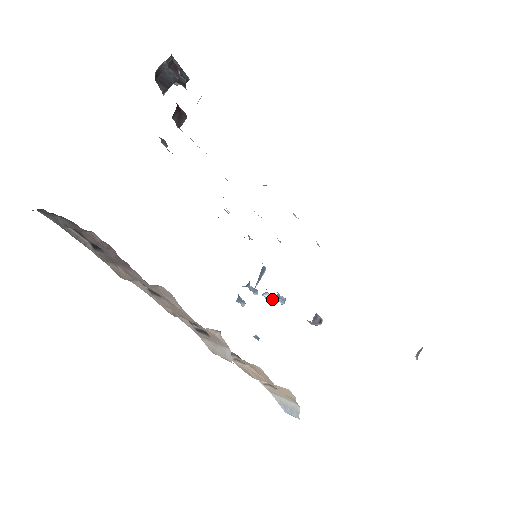
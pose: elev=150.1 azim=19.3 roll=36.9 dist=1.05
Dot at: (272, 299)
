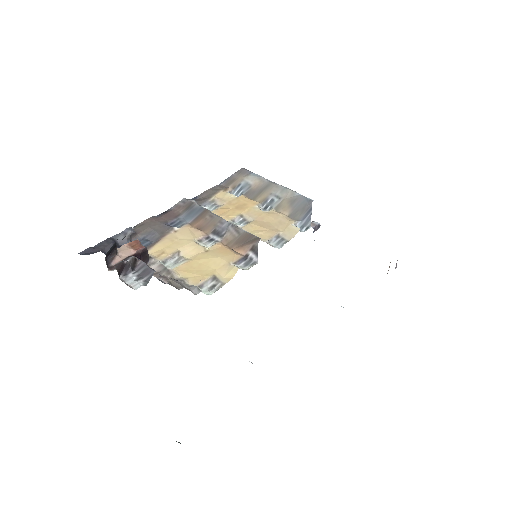
Dot at: occluded
